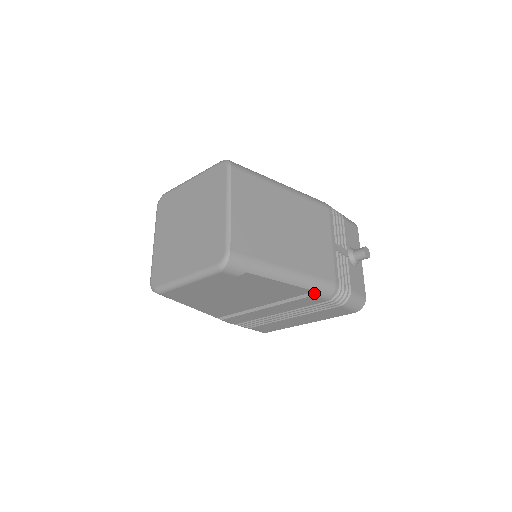
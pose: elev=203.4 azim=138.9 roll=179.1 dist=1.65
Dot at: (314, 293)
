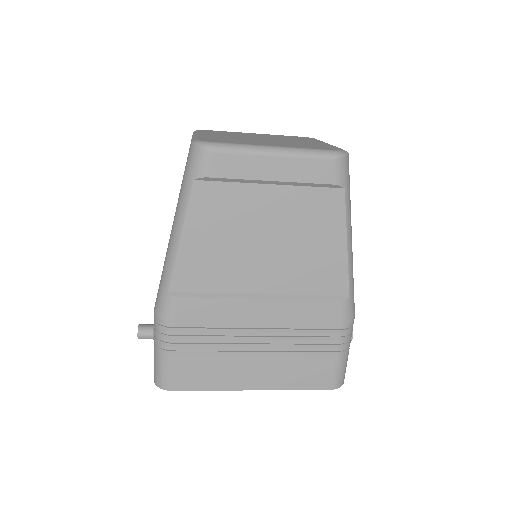
Dot at: (347, 298)
